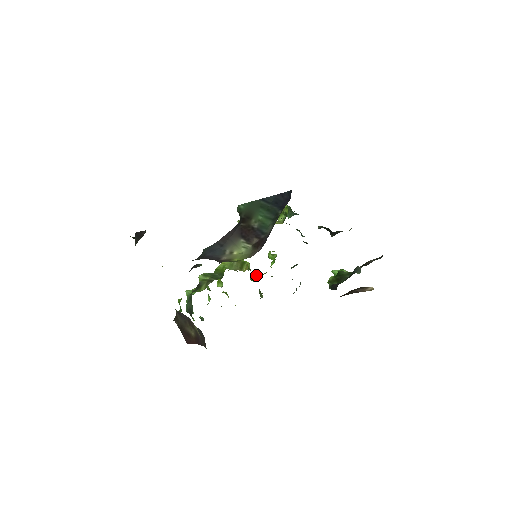
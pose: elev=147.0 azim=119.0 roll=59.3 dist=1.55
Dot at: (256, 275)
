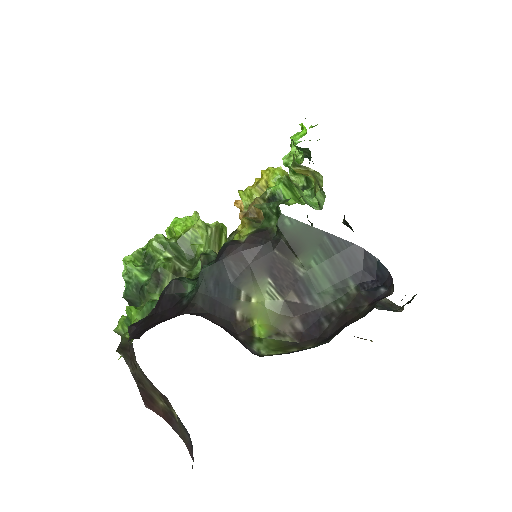
Dot at: occluded
